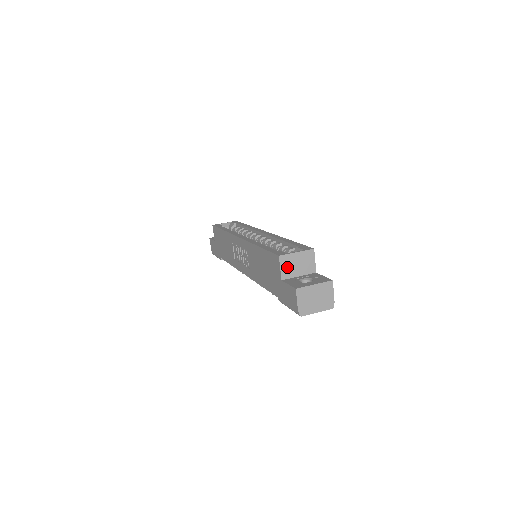
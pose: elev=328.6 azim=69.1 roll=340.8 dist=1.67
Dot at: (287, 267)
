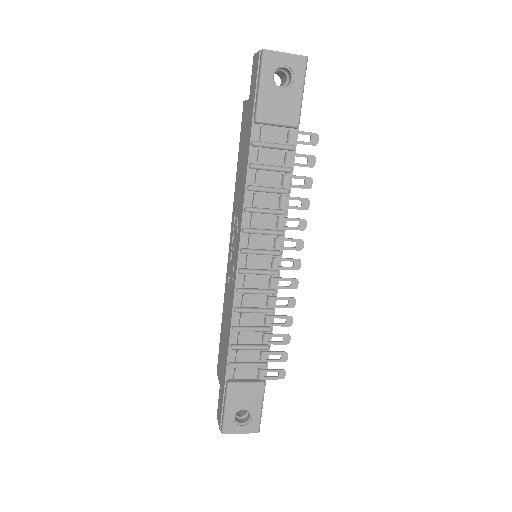
Dot at: occluded
